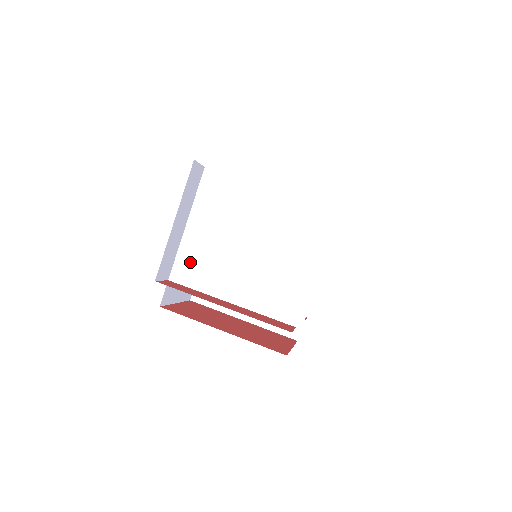
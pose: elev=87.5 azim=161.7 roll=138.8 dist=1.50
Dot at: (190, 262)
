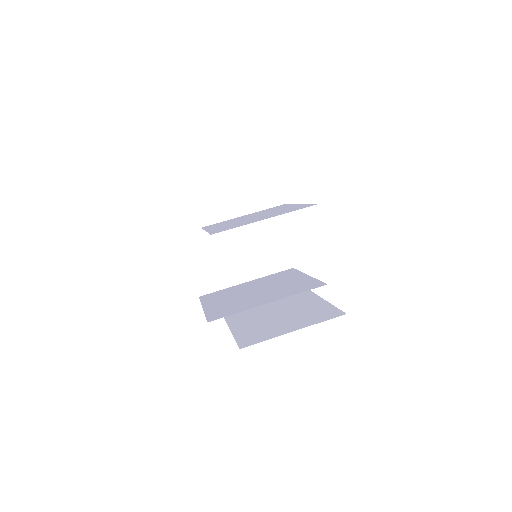
Dot at: (220, 223)
